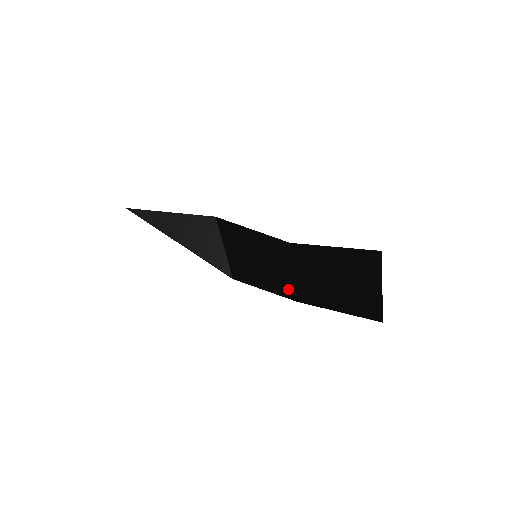
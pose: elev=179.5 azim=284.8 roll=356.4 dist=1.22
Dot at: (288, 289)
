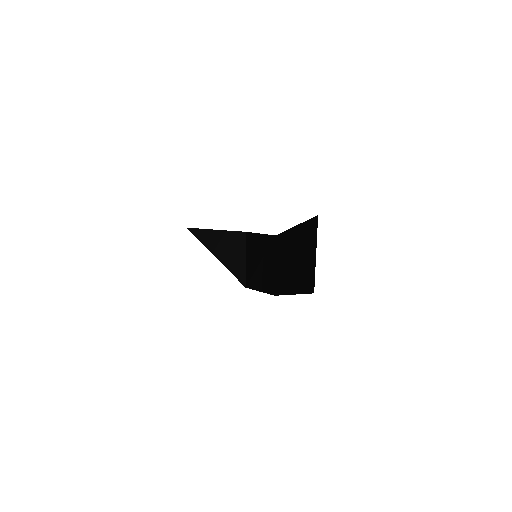
Dot at: (271, 284)
